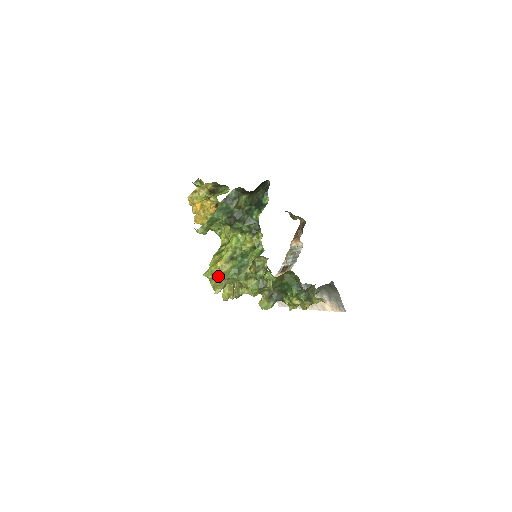
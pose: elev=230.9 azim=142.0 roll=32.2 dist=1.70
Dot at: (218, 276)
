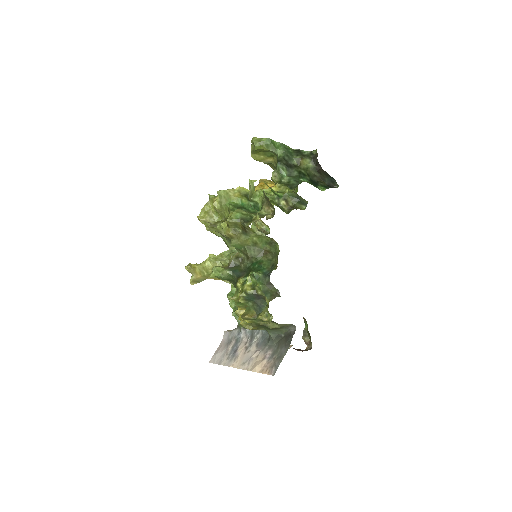
Dot at: (222, 190)
